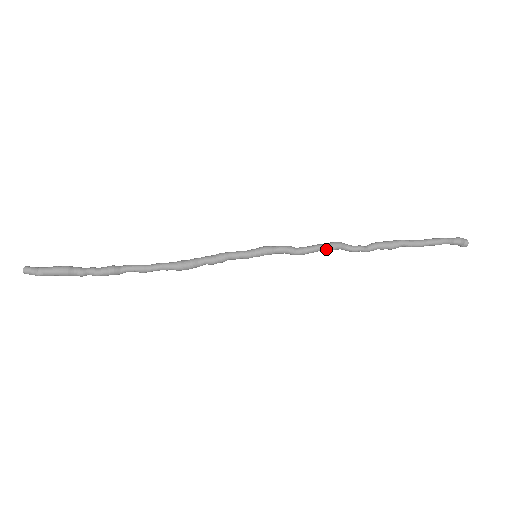
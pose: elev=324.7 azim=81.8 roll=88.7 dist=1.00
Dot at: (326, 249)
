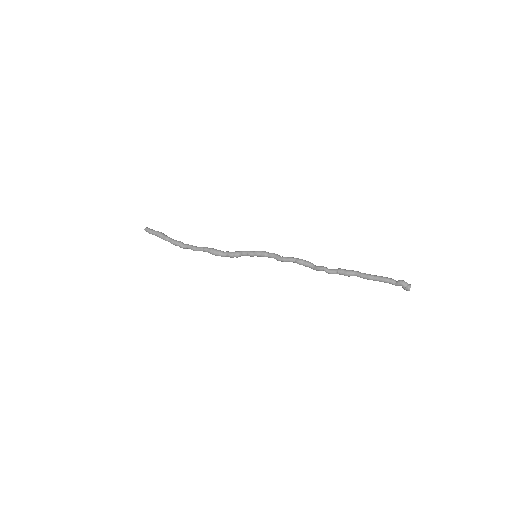
Dot at: (299, 260)
